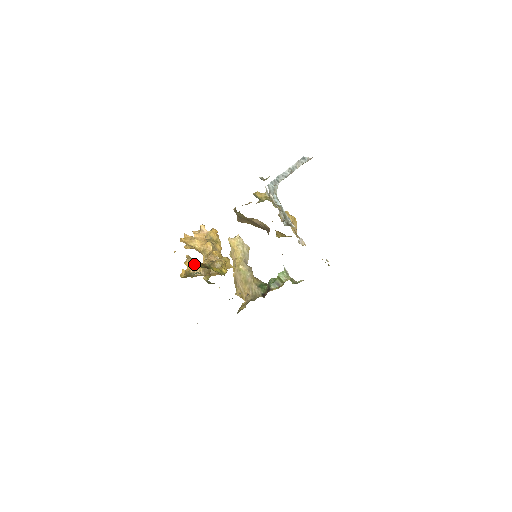
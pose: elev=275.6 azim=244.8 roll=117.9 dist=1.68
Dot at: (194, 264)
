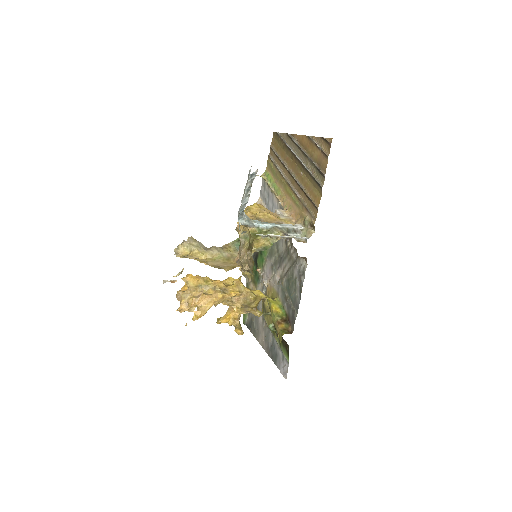
Dot at: (229, 316)
